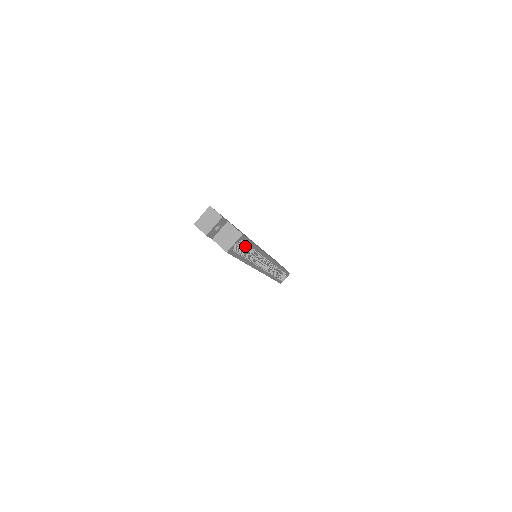
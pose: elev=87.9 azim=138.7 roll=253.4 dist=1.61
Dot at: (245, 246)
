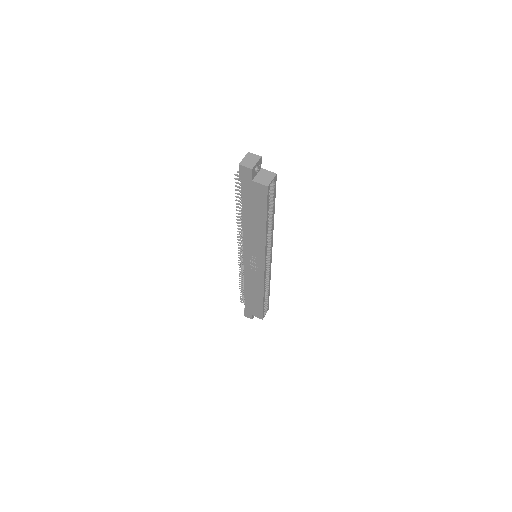
Dot at: (271, 200)
